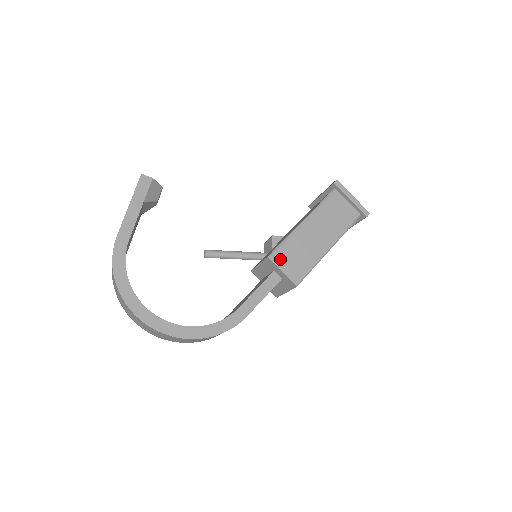
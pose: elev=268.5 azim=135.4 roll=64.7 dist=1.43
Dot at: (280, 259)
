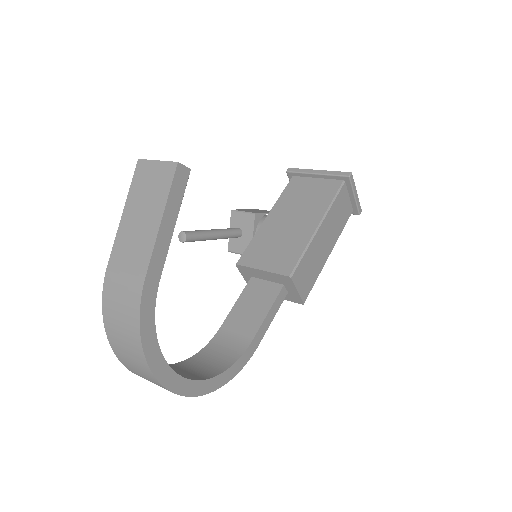
Dot at: (298, 277)
